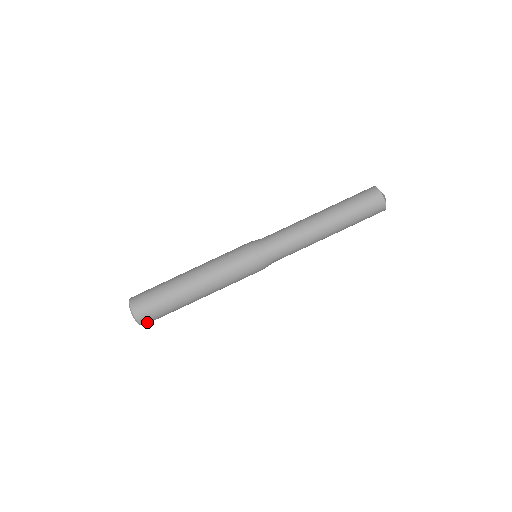
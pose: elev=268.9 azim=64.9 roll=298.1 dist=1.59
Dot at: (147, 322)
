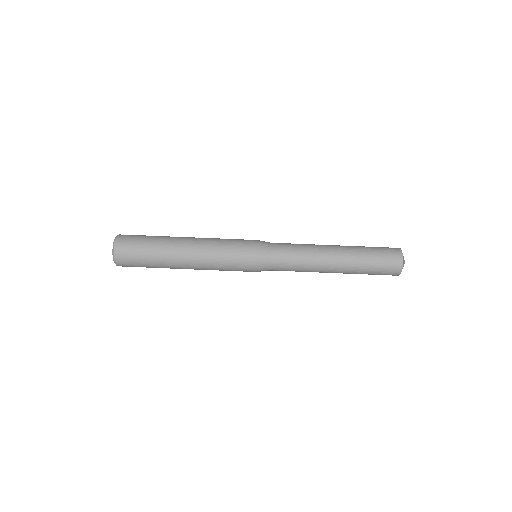
Dot at: (121, 250)
